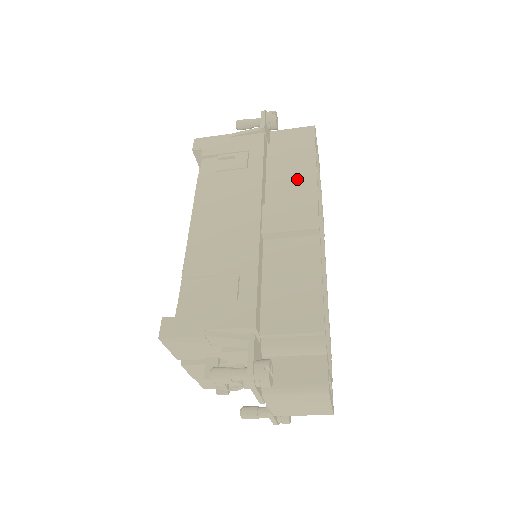
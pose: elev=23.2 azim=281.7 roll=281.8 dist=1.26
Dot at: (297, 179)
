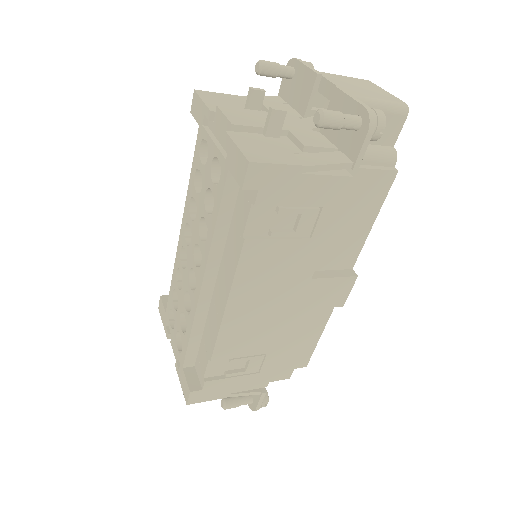
Dot at: (349, 235)
